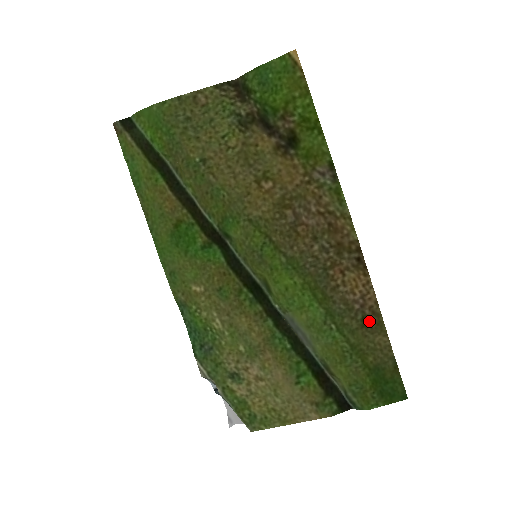
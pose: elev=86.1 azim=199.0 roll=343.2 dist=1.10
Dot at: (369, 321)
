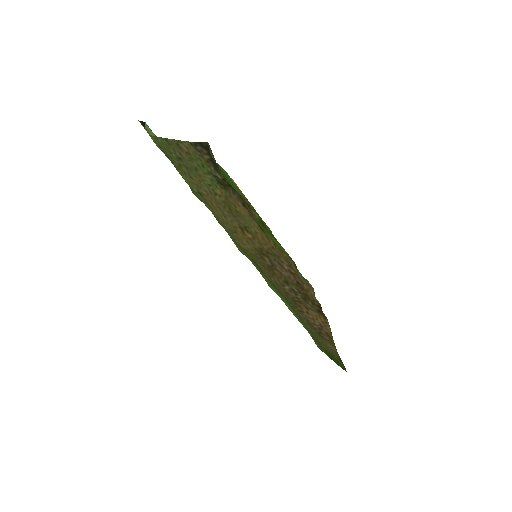
Dot at: (324, 336)
